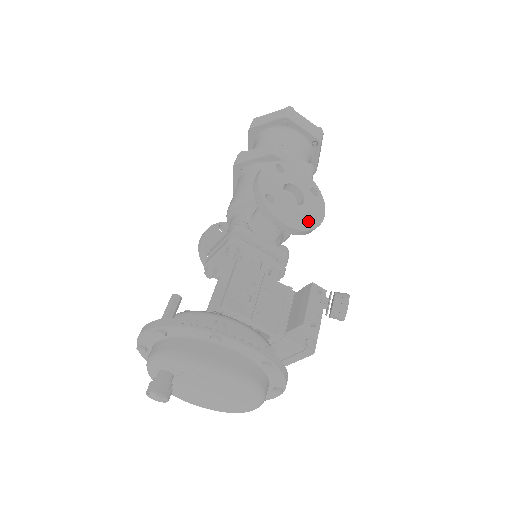
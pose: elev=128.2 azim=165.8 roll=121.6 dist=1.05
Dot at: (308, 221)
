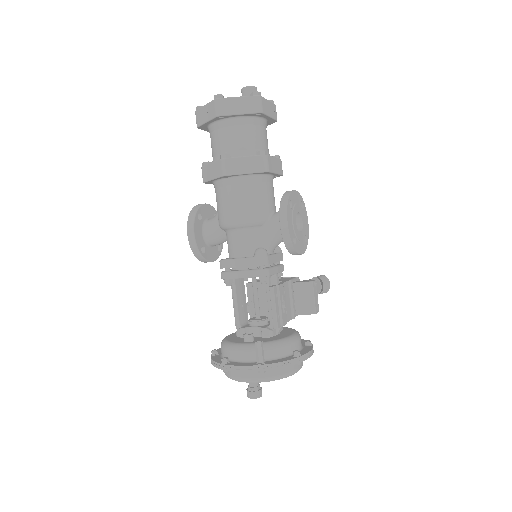
Dot at: (304, 236)
